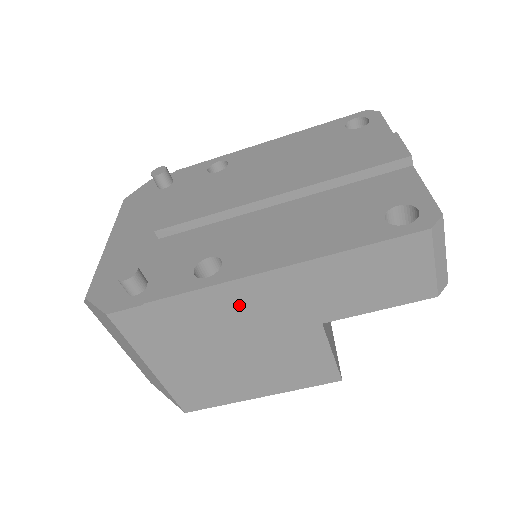
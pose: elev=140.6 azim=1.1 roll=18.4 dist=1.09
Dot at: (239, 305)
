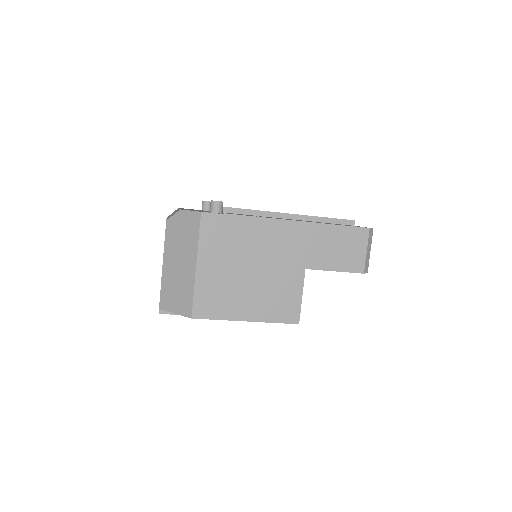
Dot at: (271, 237)
